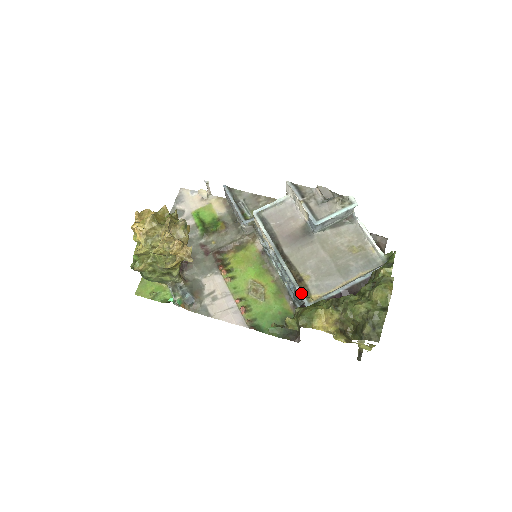
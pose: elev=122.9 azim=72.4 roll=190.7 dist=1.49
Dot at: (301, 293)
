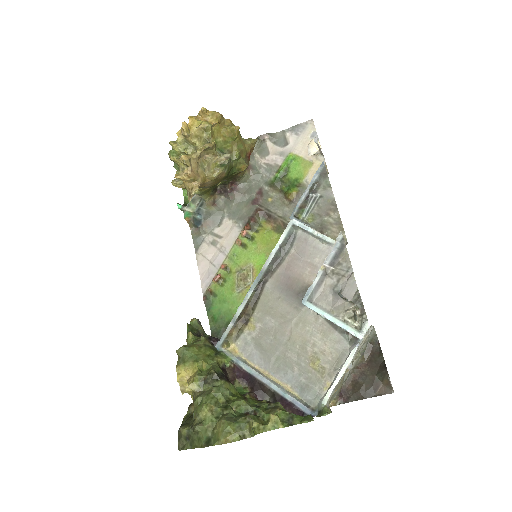
Dot at: (228, 331)
